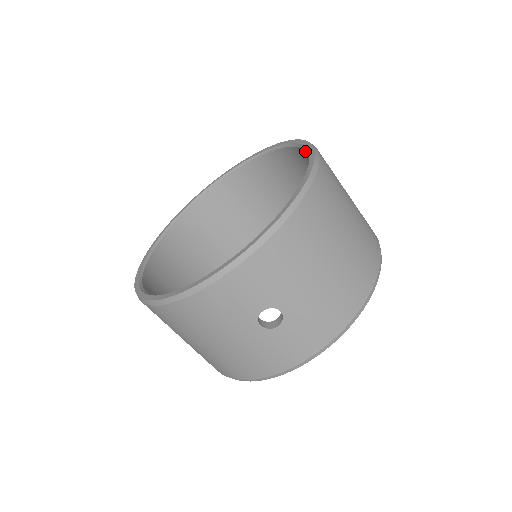
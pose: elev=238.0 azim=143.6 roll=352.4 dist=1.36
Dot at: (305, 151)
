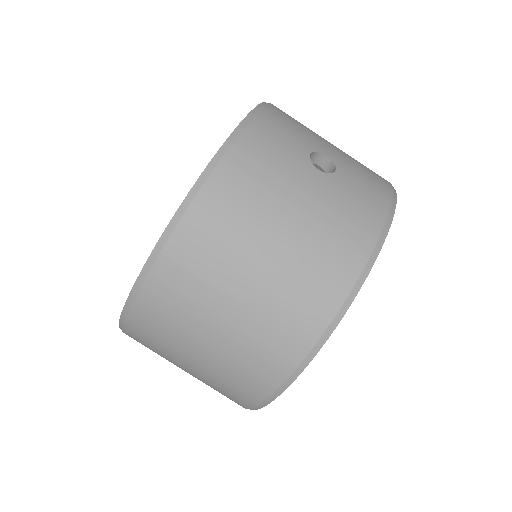
Dot at: occluded
